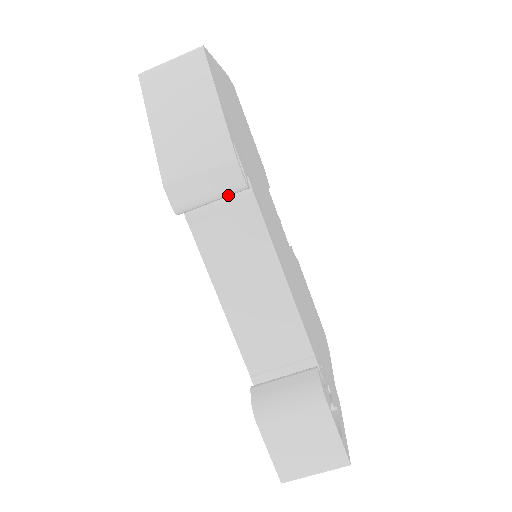
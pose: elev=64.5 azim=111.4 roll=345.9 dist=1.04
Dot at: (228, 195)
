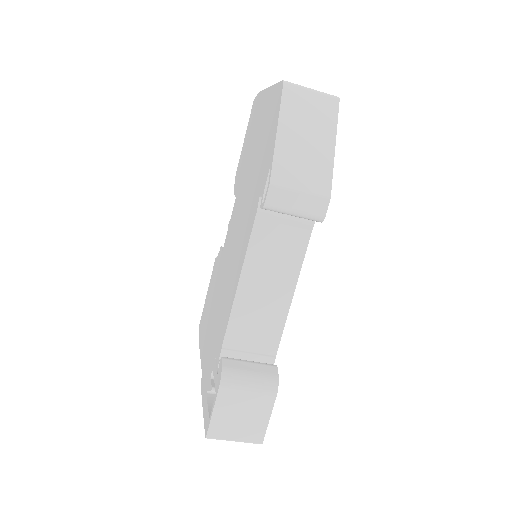
Dot at: (306, 218)
